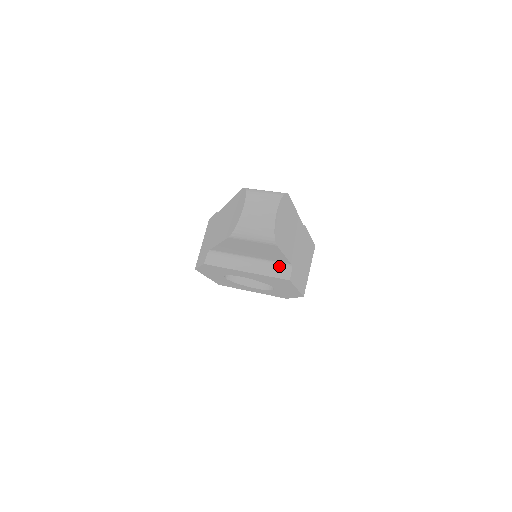
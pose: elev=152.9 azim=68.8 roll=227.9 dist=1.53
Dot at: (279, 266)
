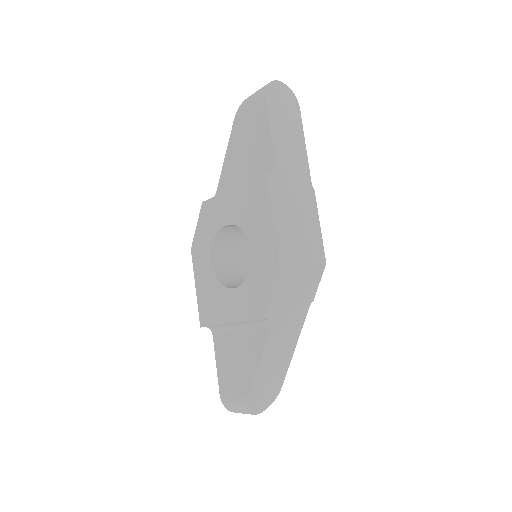
Dot at: occluded
